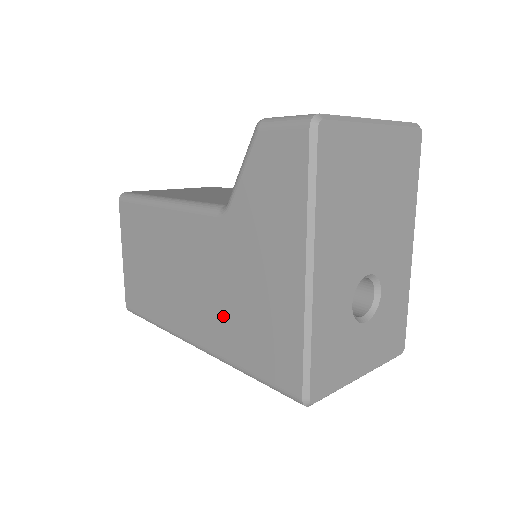
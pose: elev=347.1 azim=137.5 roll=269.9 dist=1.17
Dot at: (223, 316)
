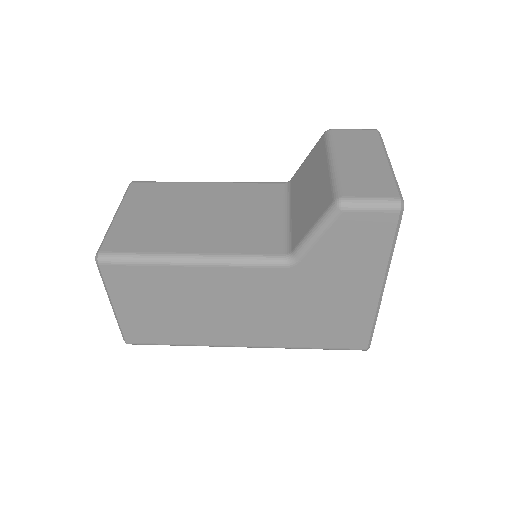
Dot at: (287, 325)
